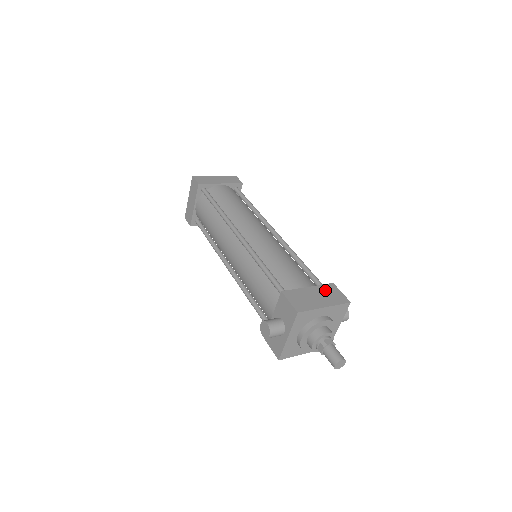
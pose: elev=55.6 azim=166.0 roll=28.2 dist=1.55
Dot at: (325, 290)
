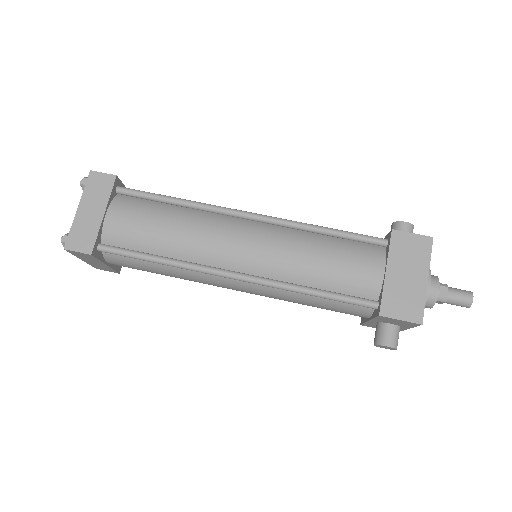
Dot at: (400, 253)
